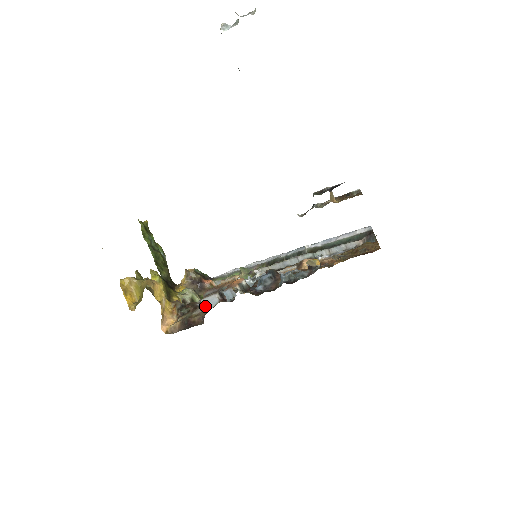
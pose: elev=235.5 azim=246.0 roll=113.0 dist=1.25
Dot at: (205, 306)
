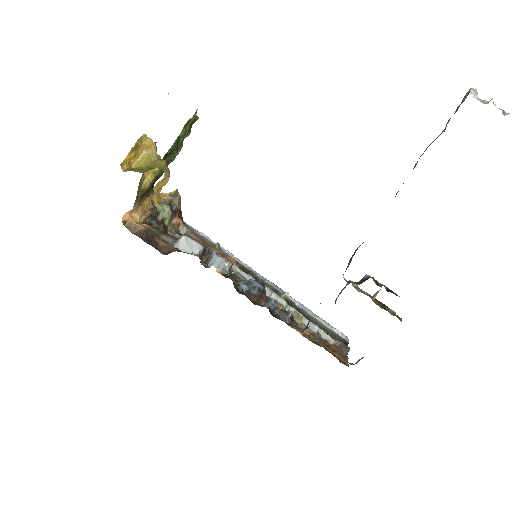
Dot at: (181, 243)
